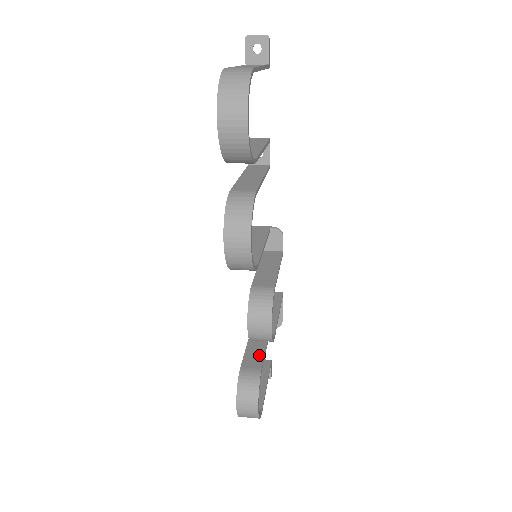
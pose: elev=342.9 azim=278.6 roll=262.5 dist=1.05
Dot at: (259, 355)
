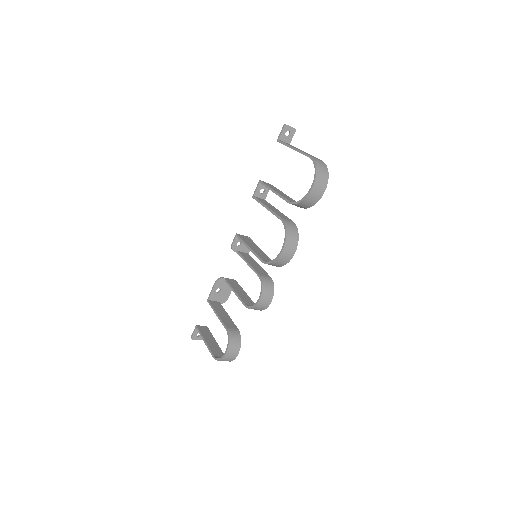
Dot at: (230, 320)
